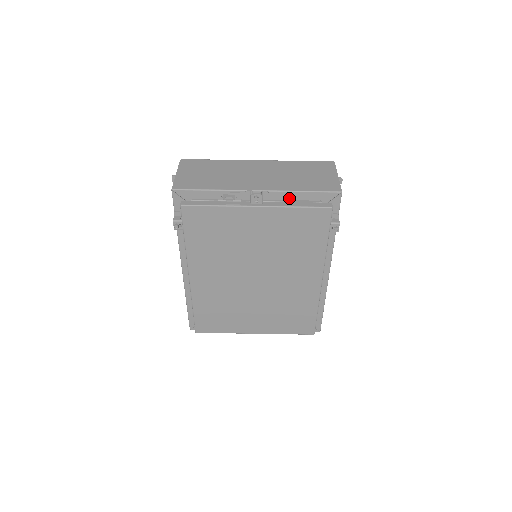
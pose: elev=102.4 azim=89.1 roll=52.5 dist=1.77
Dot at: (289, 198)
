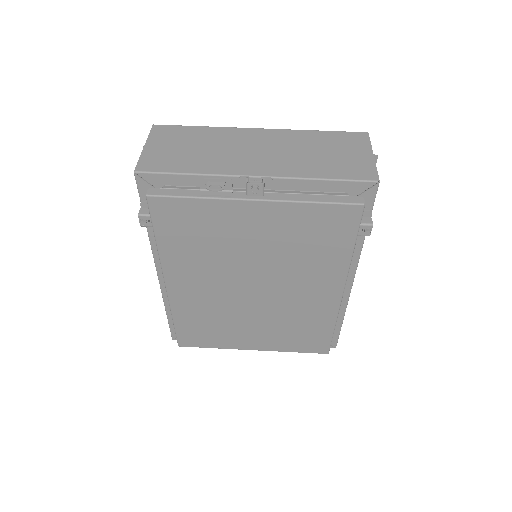
Dot at: (302, 188)
